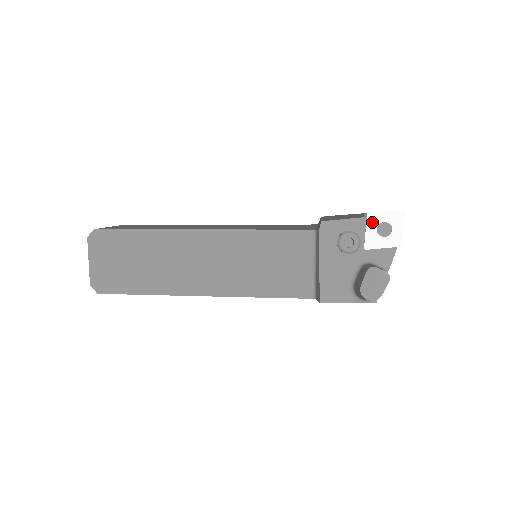
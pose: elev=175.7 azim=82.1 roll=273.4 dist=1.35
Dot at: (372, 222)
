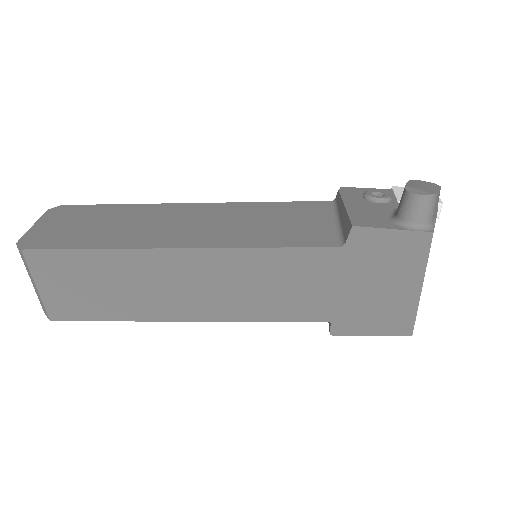
Dot at: (400, 190)
